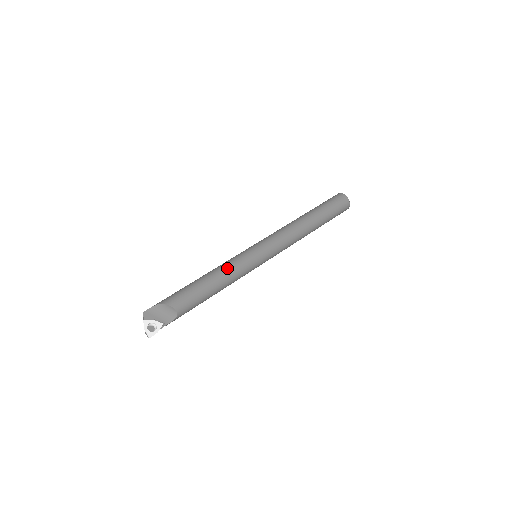
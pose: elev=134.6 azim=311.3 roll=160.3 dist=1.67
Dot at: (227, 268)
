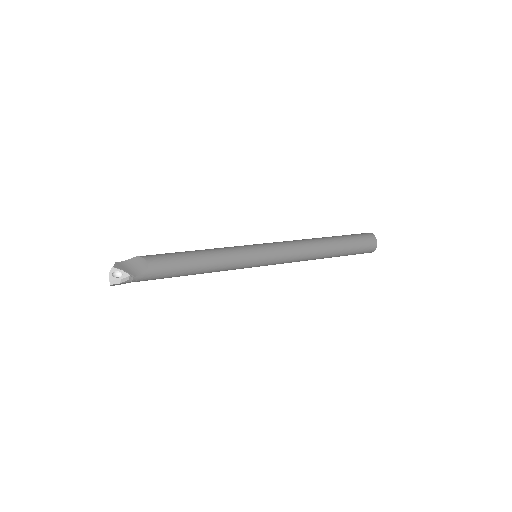
Dot at: (217, 249)
